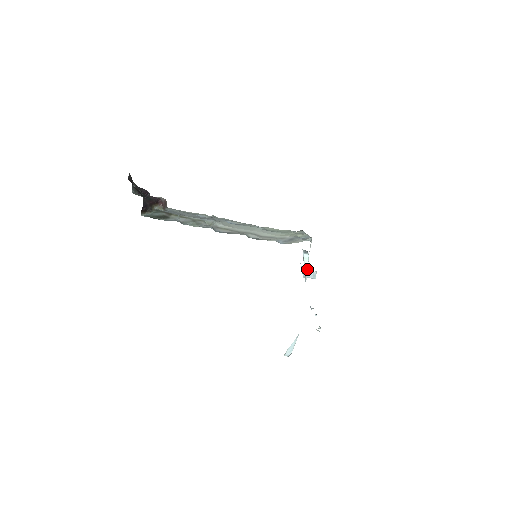
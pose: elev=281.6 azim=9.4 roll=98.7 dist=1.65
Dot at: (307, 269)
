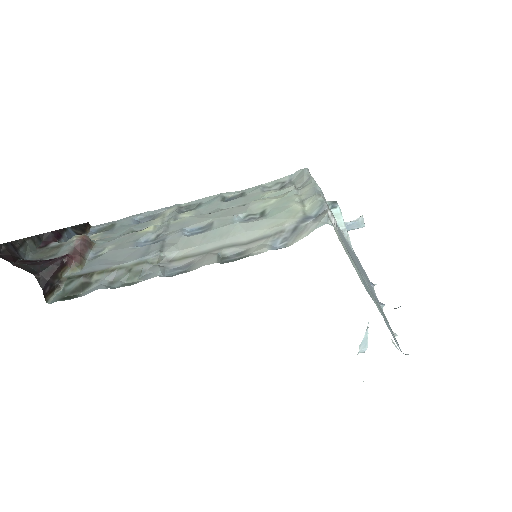
Dot at: (345, 228)
